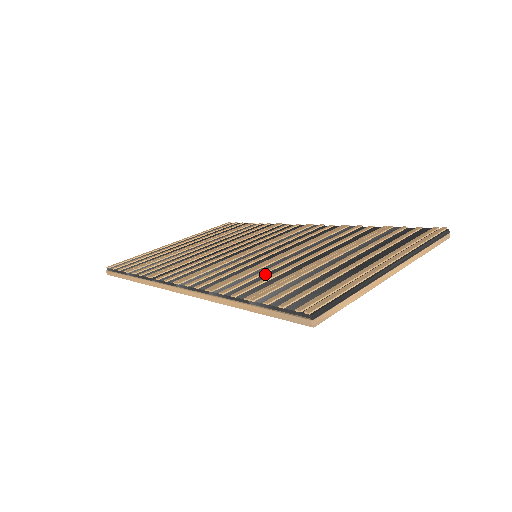
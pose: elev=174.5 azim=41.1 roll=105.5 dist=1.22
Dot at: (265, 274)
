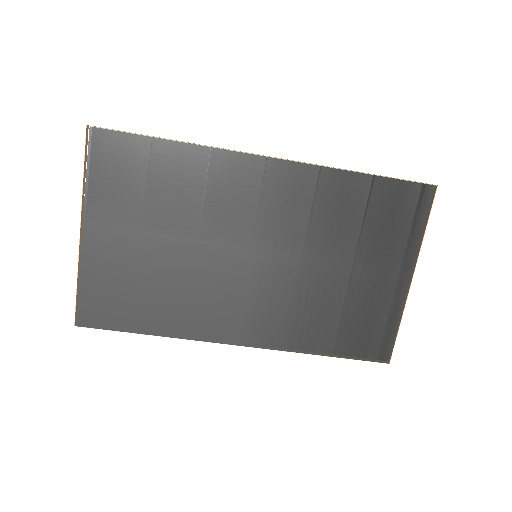
Dot at: occluded
